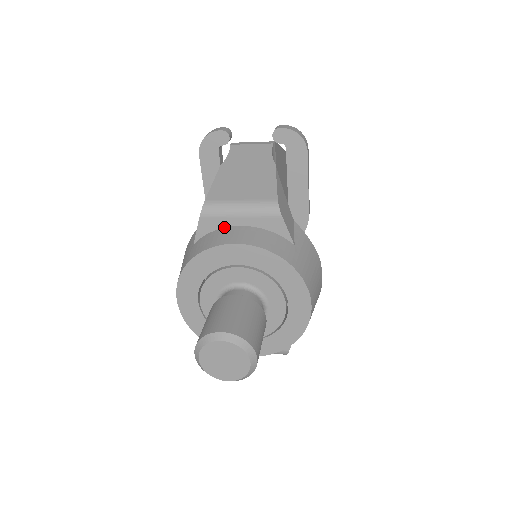
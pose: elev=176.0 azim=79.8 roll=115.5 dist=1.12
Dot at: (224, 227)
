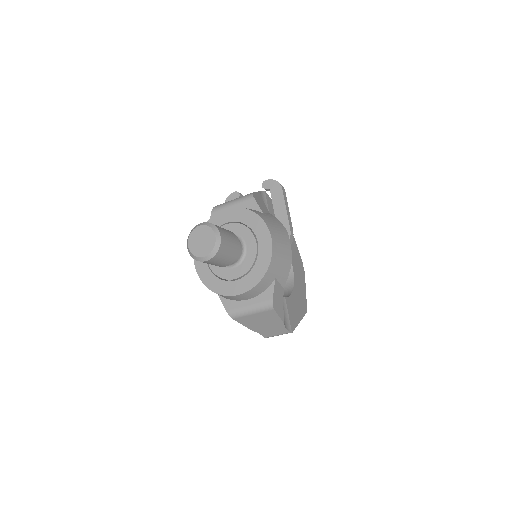
Dot at: occluded
